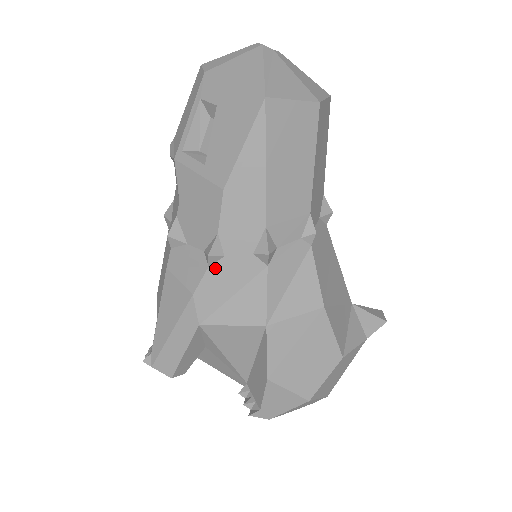
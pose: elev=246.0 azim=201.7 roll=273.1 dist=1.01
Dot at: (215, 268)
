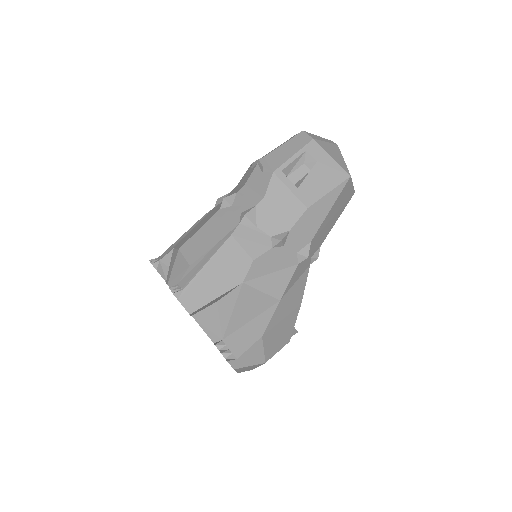
Dot at: (275, 250)
